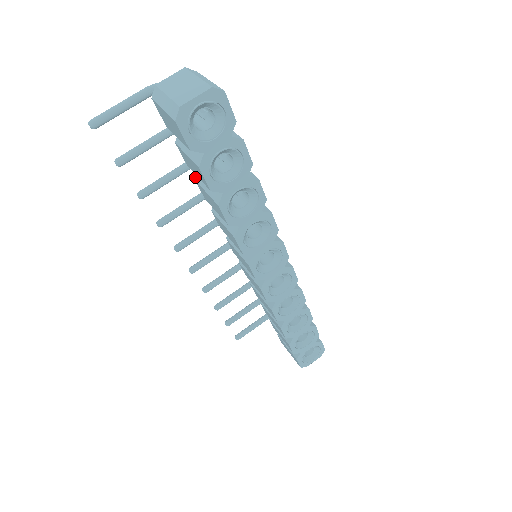
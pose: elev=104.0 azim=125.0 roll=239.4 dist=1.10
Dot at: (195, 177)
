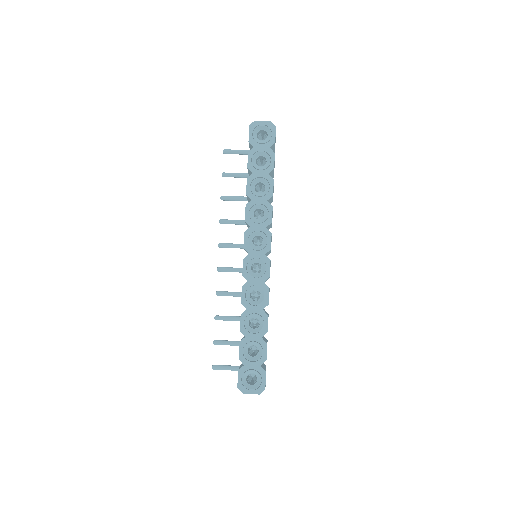
Dot at: occluded
